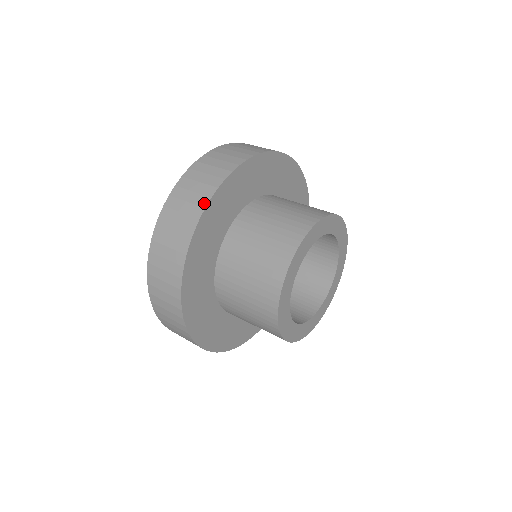
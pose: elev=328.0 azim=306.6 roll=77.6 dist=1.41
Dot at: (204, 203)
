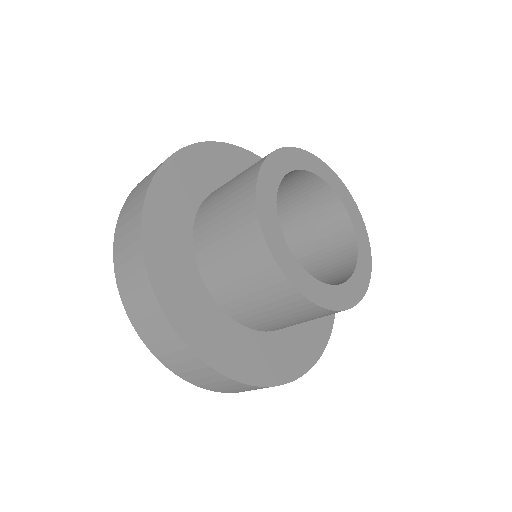
Dot at: (197, 144)
